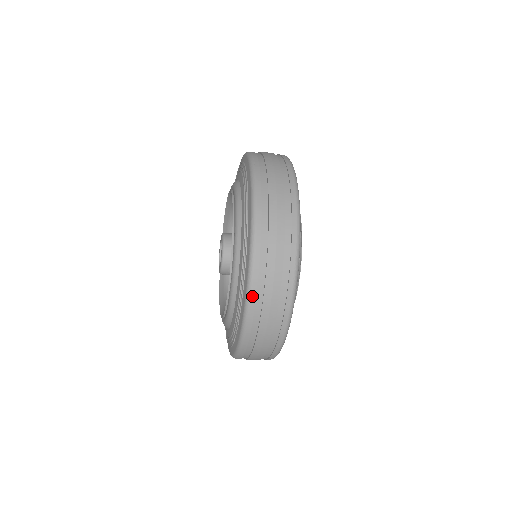
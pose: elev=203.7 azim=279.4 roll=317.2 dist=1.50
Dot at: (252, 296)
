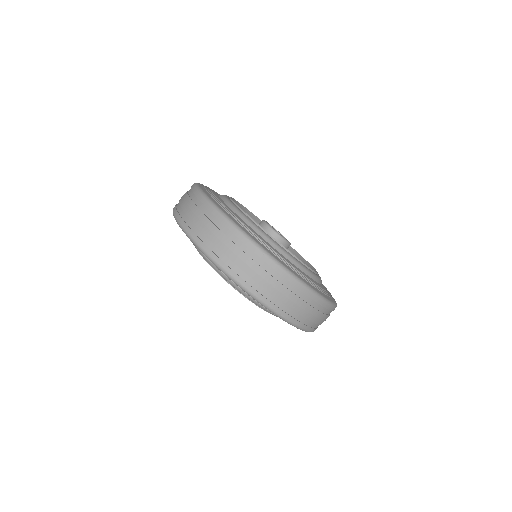
Dot at: occluded
